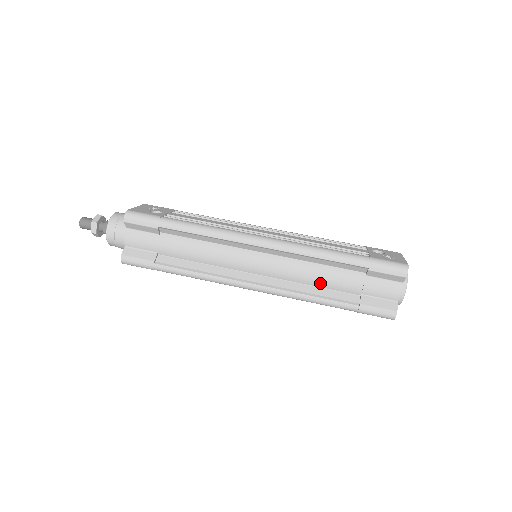
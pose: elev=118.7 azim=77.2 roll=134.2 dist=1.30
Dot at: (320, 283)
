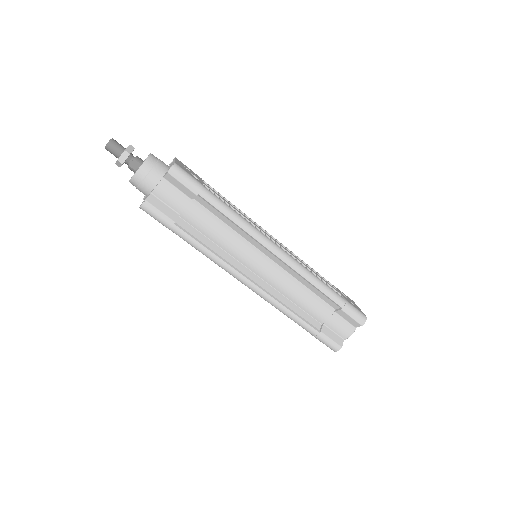
Dot at: (300, 303)
